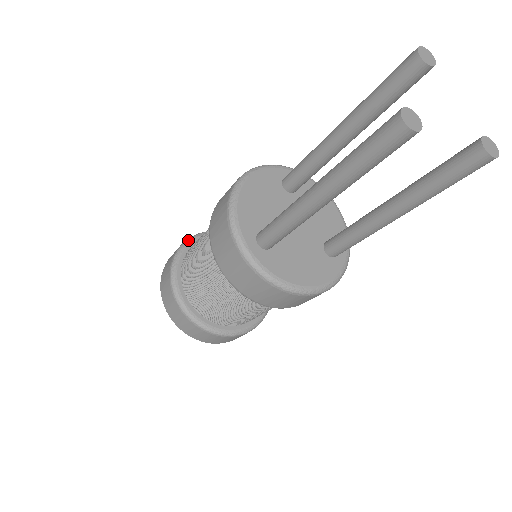
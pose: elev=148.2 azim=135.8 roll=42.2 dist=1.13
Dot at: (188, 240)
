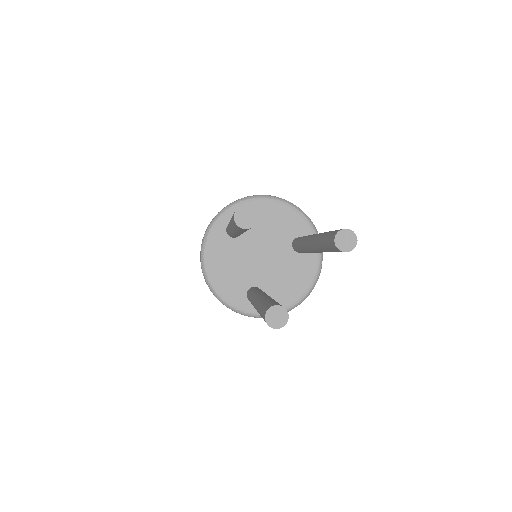
Dot at: occluded
